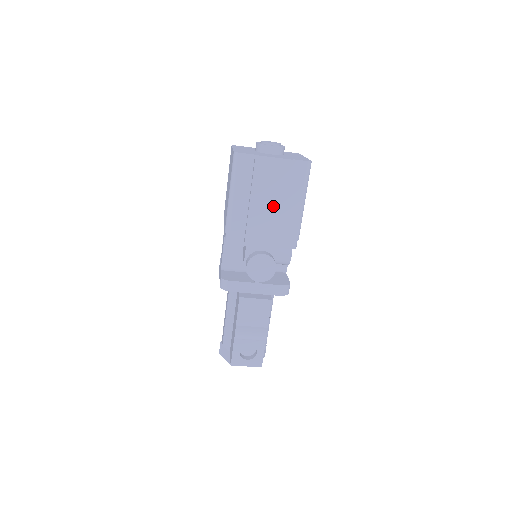
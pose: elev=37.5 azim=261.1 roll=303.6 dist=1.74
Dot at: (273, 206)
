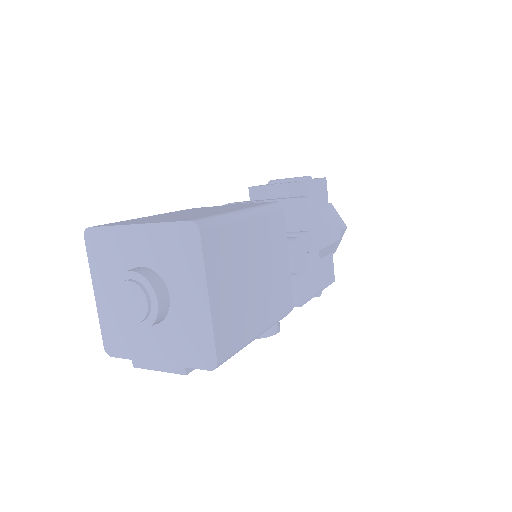
Dot at: occluded
